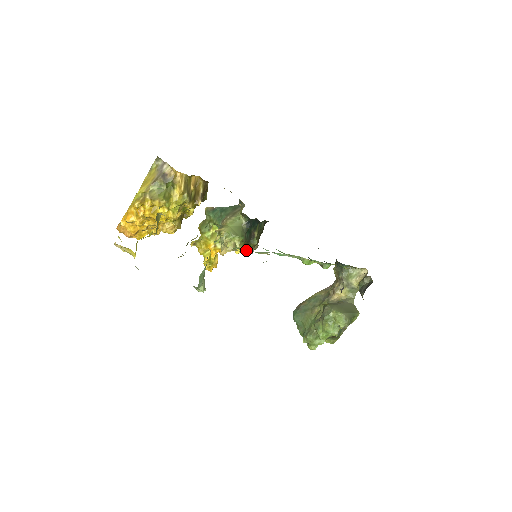
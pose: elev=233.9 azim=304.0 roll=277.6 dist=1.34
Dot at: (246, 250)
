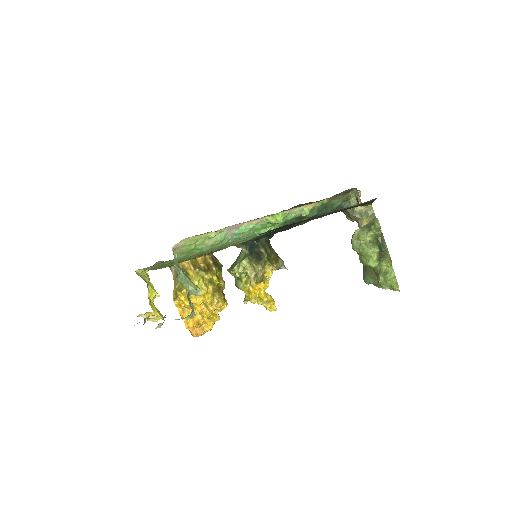
Dot at: (199, 242)
